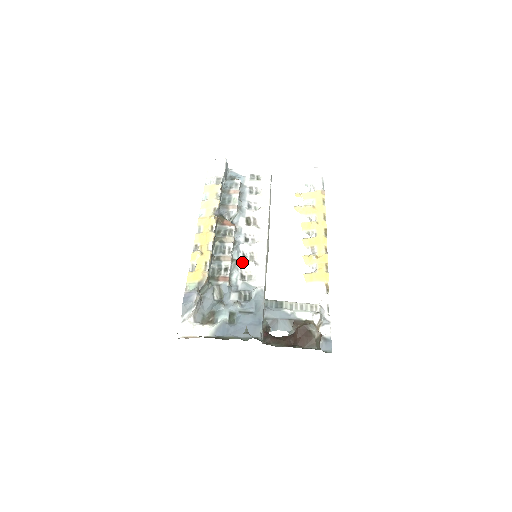
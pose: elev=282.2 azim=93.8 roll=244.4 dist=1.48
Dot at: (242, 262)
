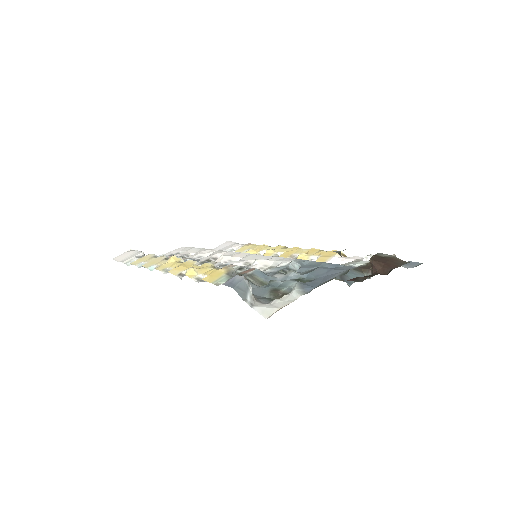
Dot at: (247, 267)
